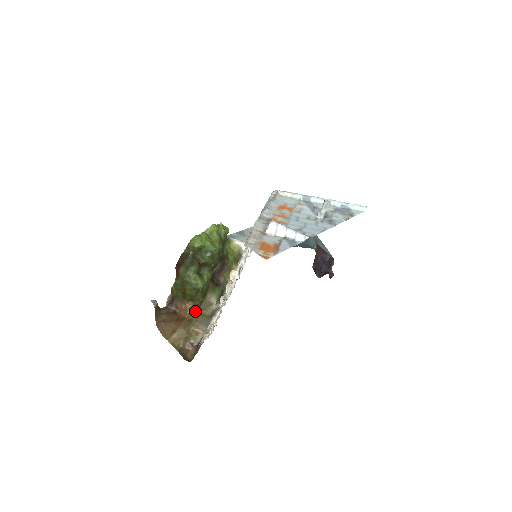
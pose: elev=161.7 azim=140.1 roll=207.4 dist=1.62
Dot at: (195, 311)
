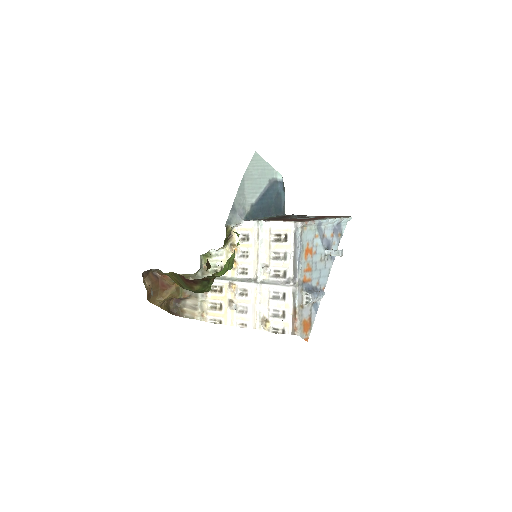
Dot at: occluded
